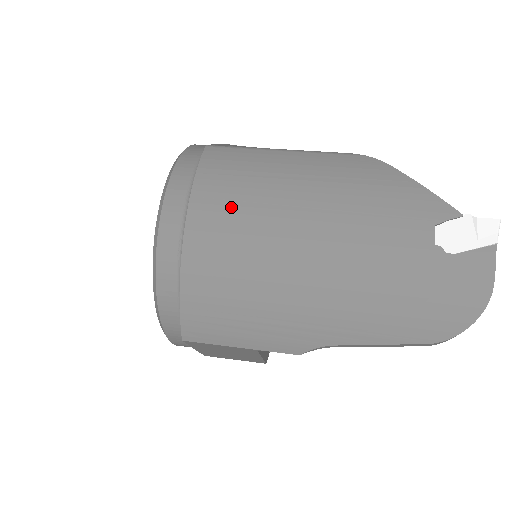
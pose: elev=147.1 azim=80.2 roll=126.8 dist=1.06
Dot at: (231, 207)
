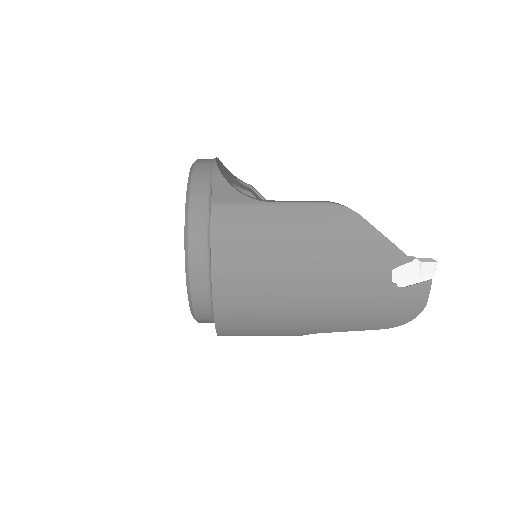
Dot at: (245, 268)
